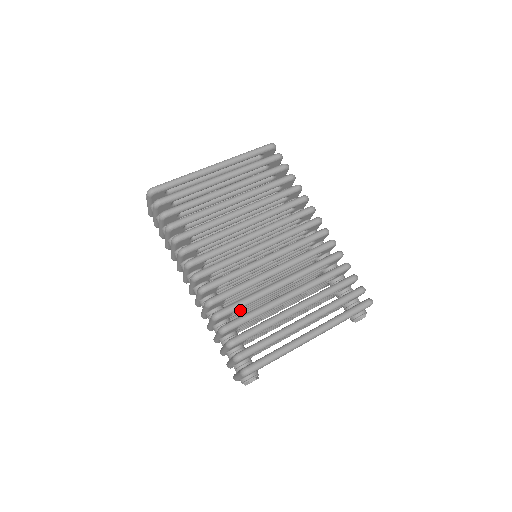
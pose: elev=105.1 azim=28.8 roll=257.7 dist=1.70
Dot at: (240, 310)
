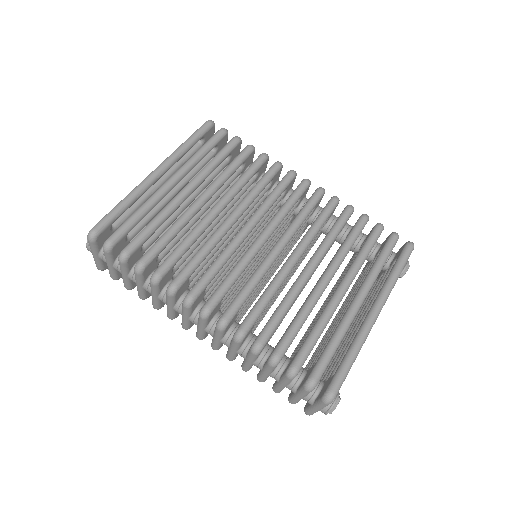
Dot at: occluded
